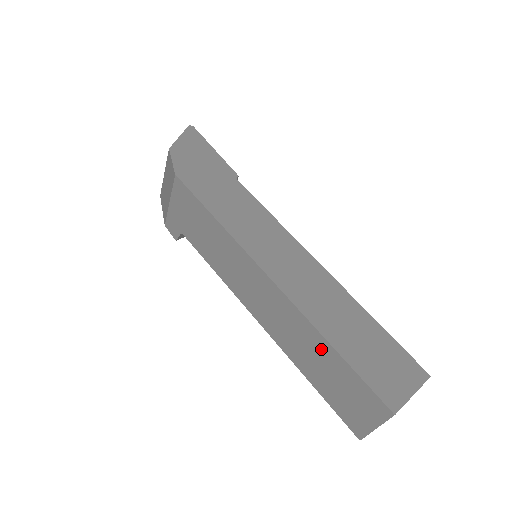
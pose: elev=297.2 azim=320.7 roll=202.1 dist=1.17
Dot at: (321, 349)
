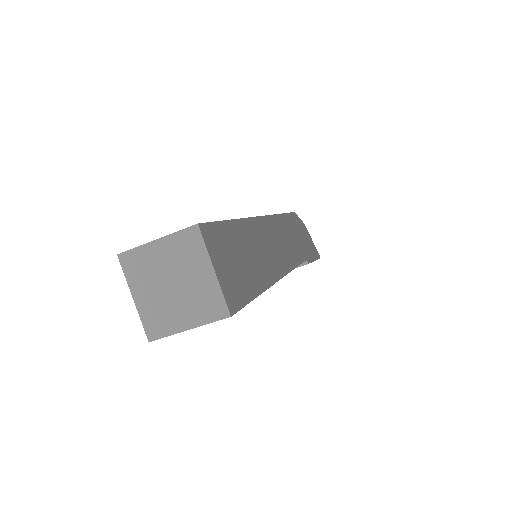
Dot at: occluded
